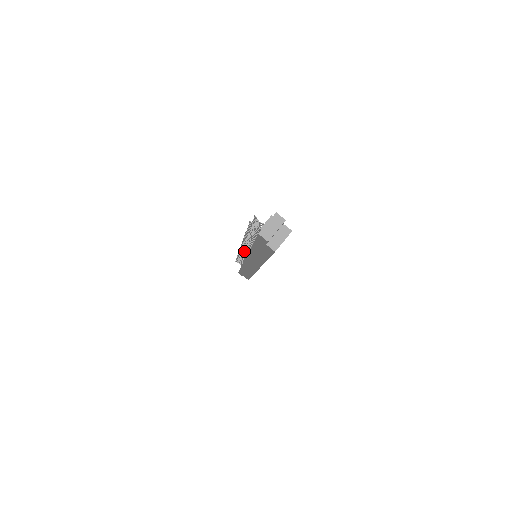
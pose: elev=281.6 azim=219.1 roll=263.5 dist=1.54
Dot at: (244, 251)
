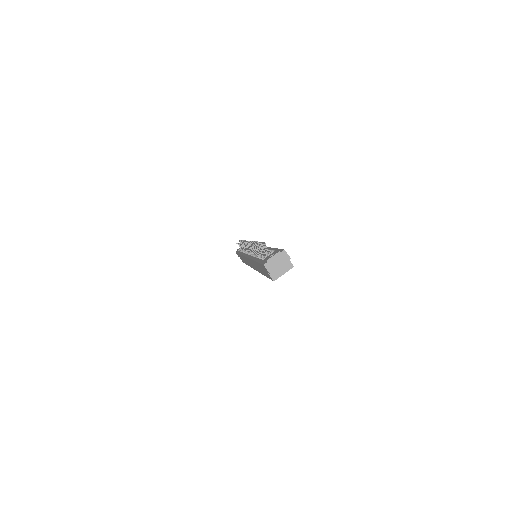
Dot at: occluded
